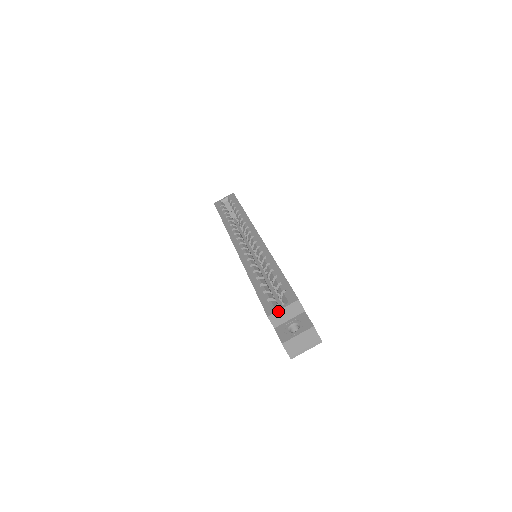
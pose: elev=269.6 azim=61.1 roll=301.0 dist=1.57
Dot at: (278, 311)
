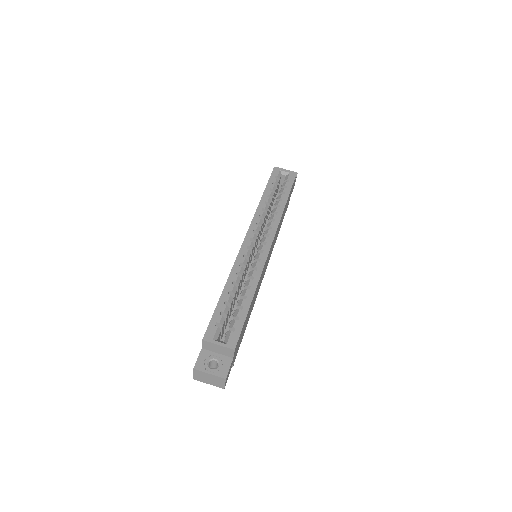
Dot at: (213, 343)
